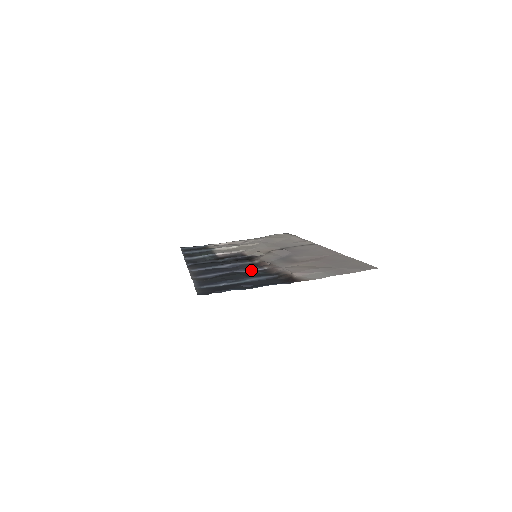
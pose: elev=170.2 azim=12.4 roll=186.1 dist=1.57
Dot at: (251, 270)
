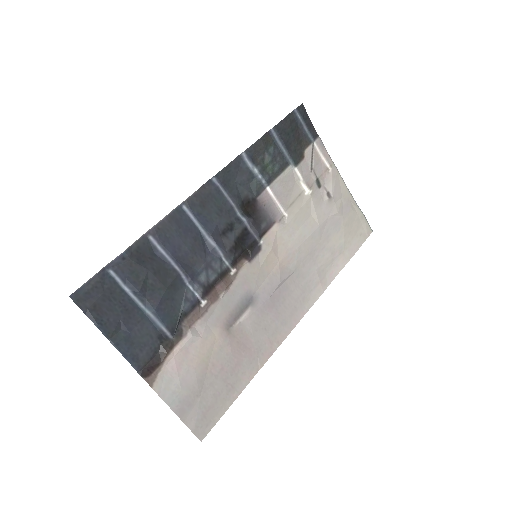
Dot at: (193, 288)
